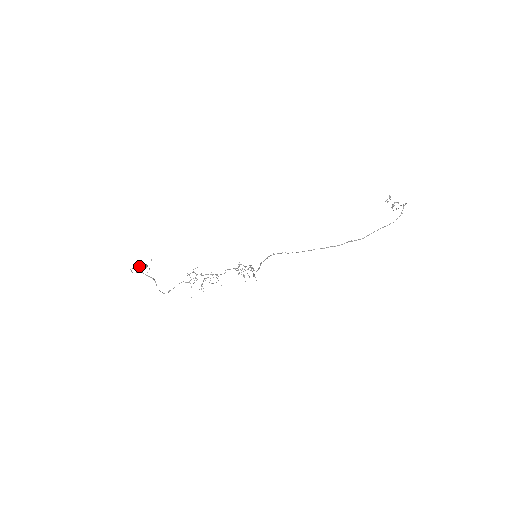
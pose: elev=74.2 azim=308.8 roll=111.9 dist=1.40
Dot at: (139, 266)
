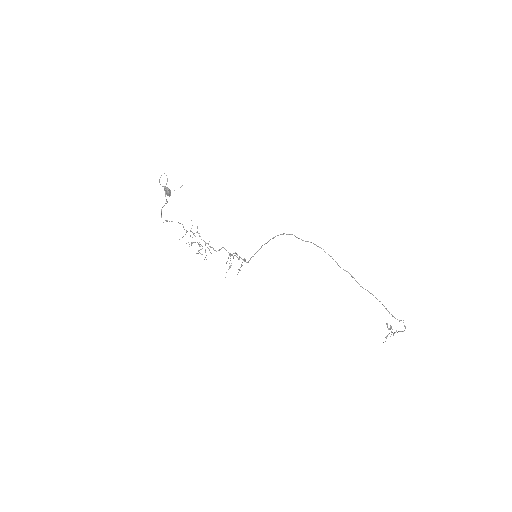
Dot at: (166, 187)
